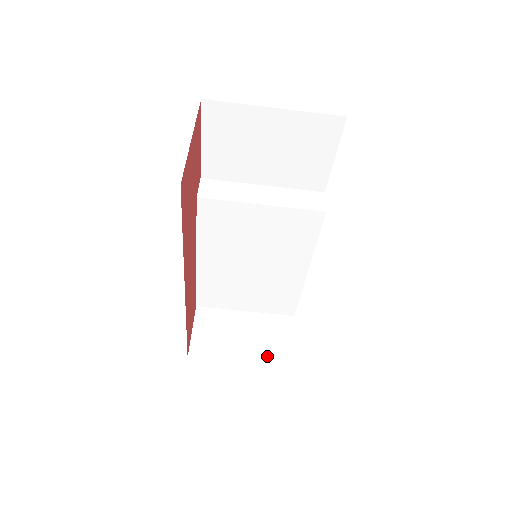
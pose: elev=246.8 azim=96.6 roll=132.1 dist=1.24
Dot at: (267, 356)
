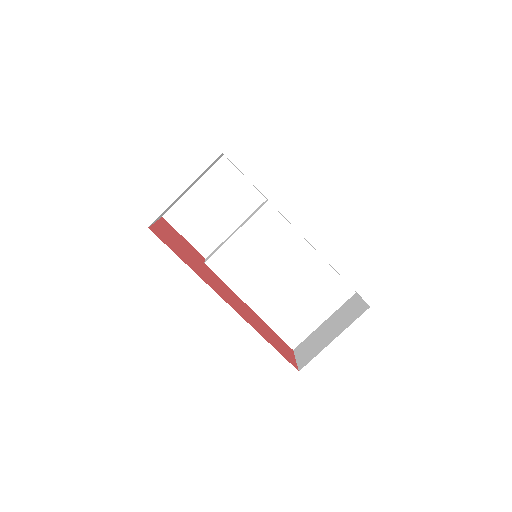
Dot at: (349, 321)
